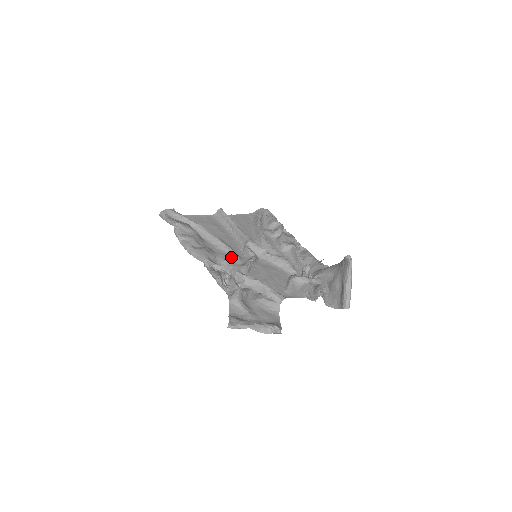
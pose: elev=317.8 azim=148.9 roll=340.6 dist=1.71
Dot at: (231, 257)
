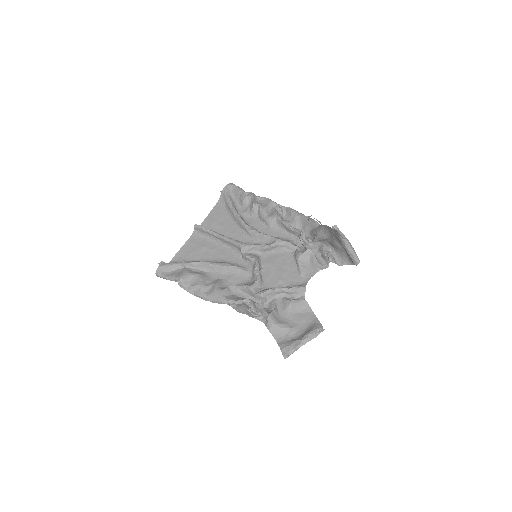
Dot at: (239, 274)
